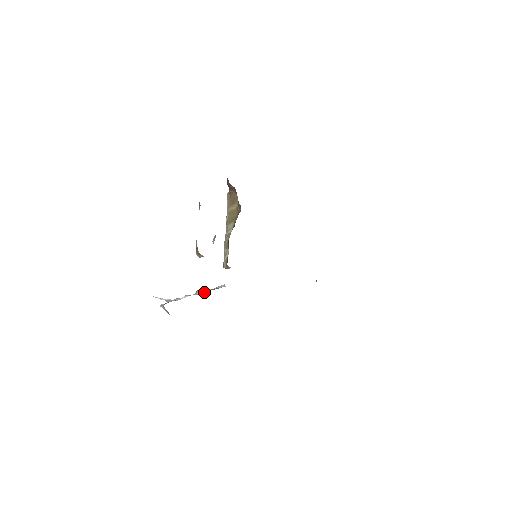
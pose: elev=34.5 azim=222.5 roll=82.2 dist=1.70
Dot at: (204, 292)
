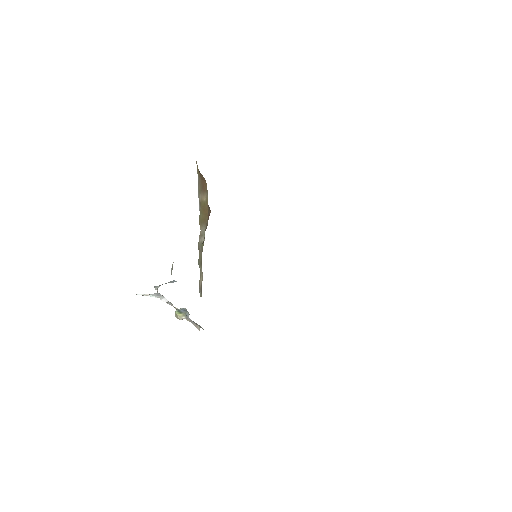
Dot at: (182, 319)
